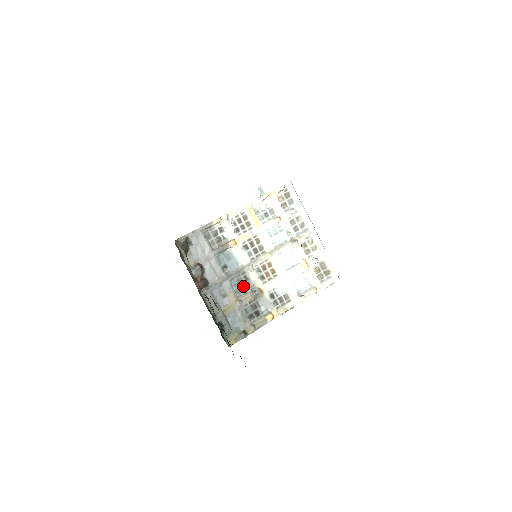
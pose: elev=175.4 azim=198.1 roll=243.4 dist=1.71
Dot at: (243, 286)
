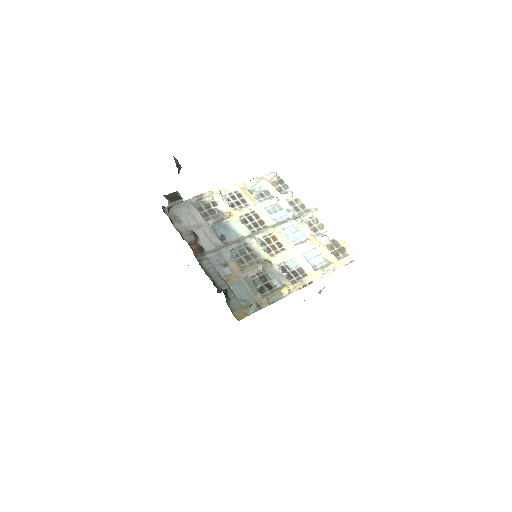
Dot at: (246, 257)
